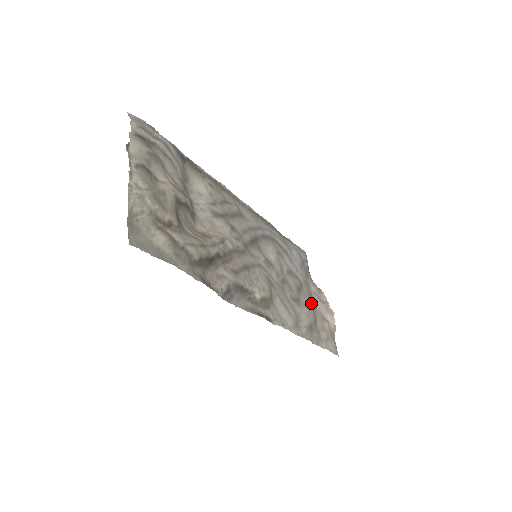
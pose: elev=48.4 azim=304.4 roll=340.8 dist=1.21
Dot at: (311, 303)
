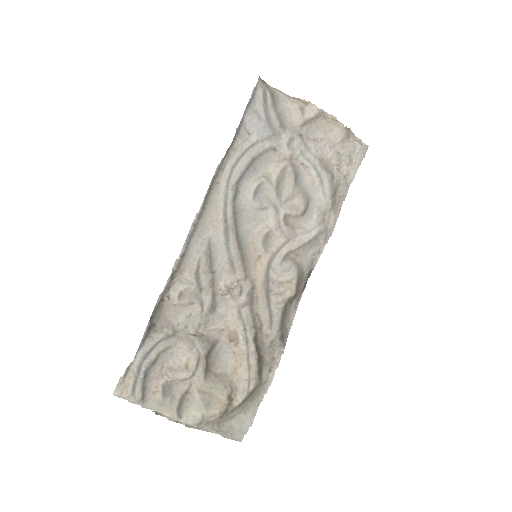
Dot at: (314, 162)
